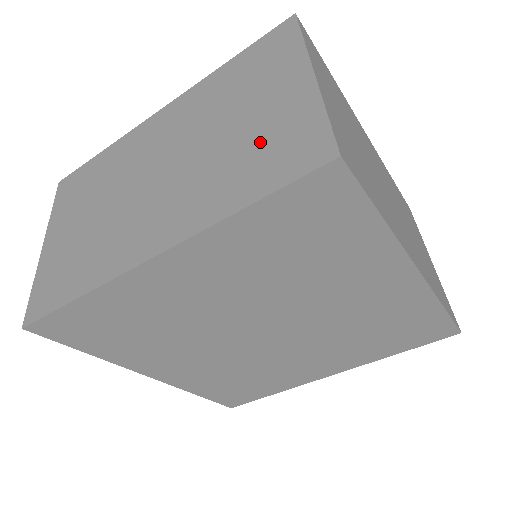
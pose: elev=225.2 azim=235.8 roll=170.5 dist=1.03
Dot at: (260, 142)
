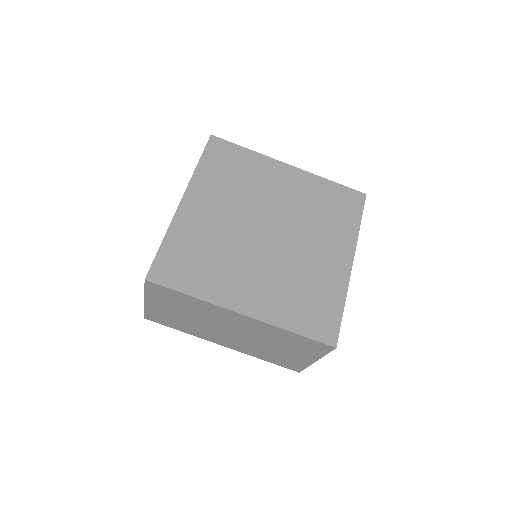
Dot at: occluded
